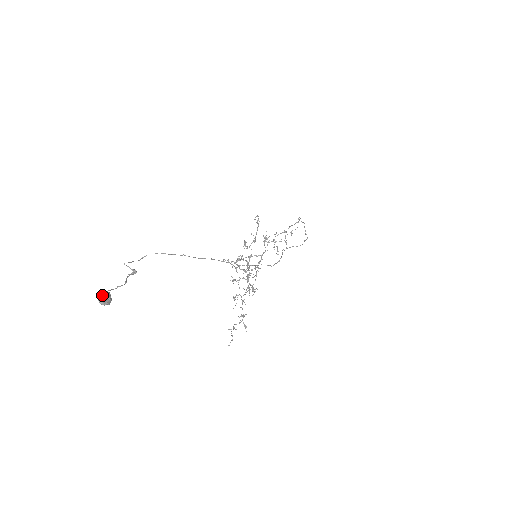
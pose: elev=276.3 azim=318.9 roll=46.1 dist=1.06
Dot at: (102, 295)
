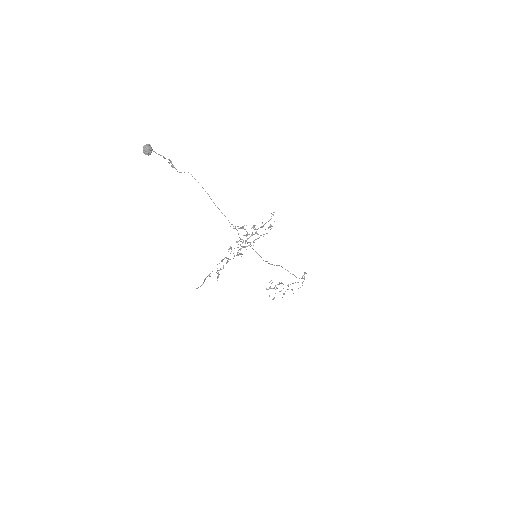
Dot at: (148, 145)
